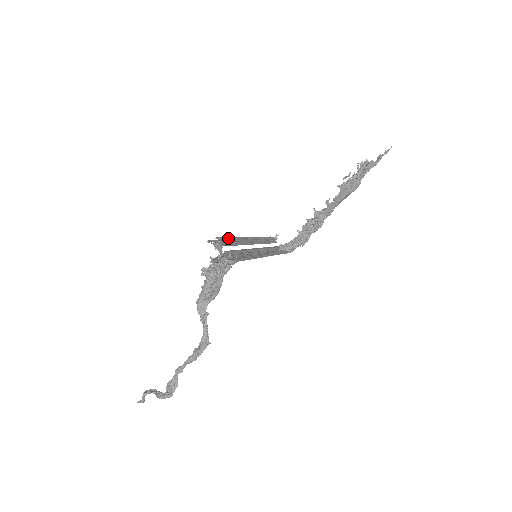
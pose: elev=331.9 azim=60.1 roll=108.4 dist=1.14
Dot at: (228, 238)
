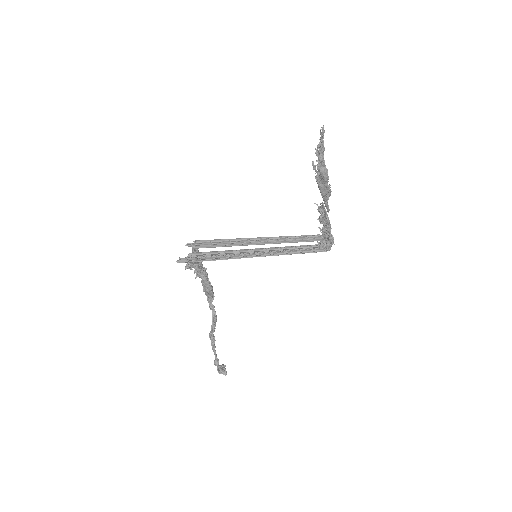
Dot at: (213, 241)
